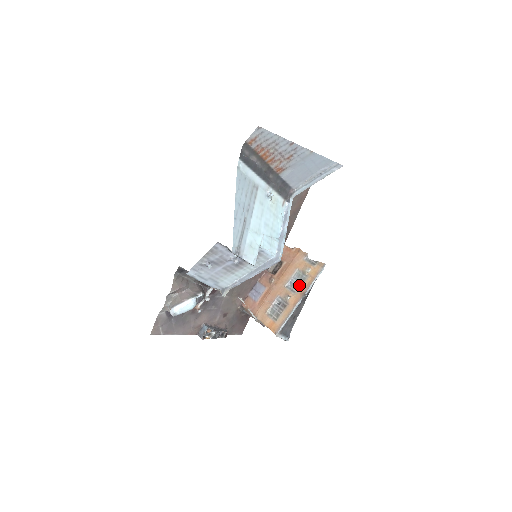
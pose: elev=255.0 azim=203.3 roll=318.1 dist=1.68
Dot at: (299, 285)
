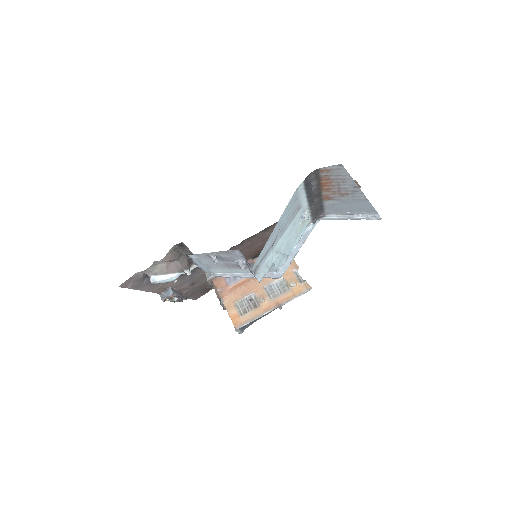
Dot at: (278, 294)
